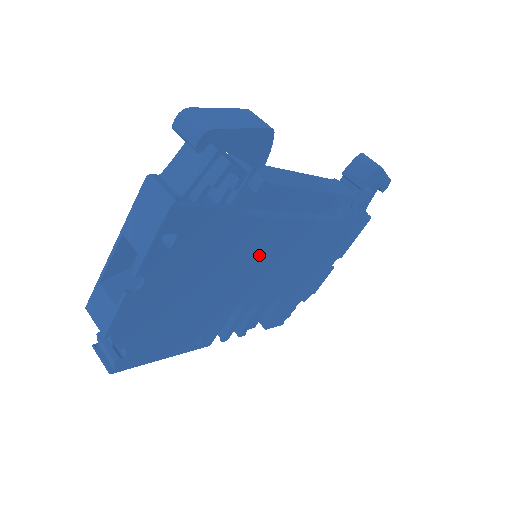
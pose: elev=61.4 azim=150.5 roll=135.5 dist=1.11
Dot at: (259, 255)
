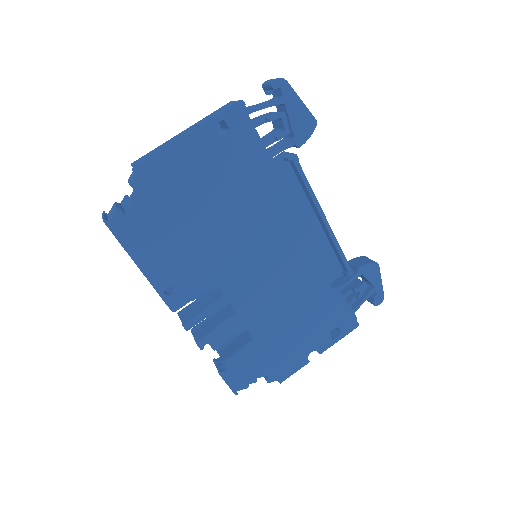
Dot at: (262, 235)
